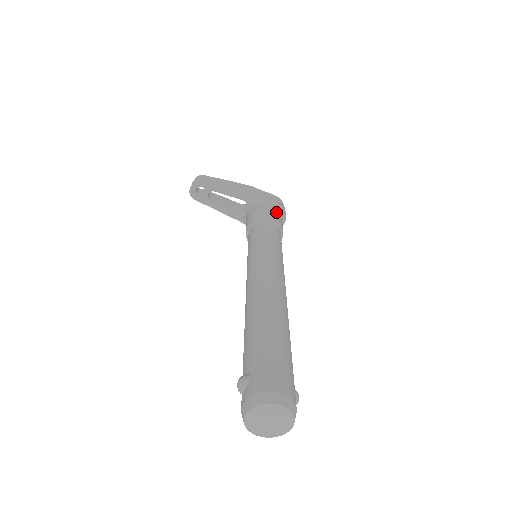
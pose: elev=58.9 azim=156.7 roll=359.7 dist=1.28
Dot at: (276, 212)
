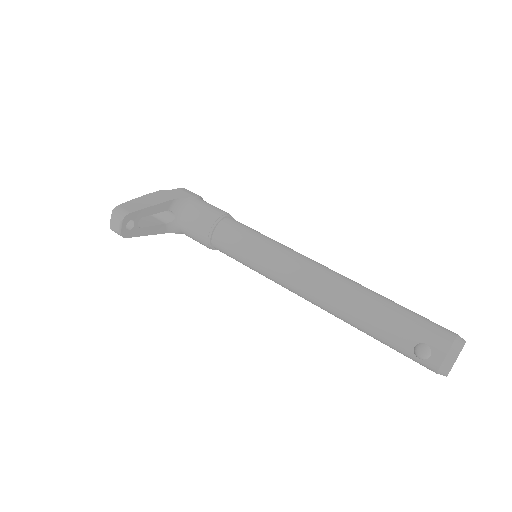
Dot at: (212, 205)
